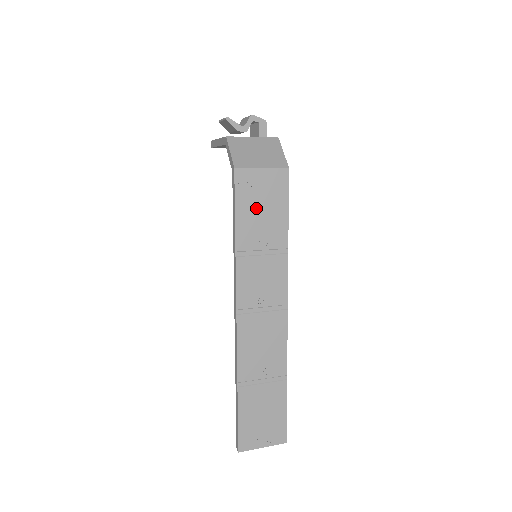
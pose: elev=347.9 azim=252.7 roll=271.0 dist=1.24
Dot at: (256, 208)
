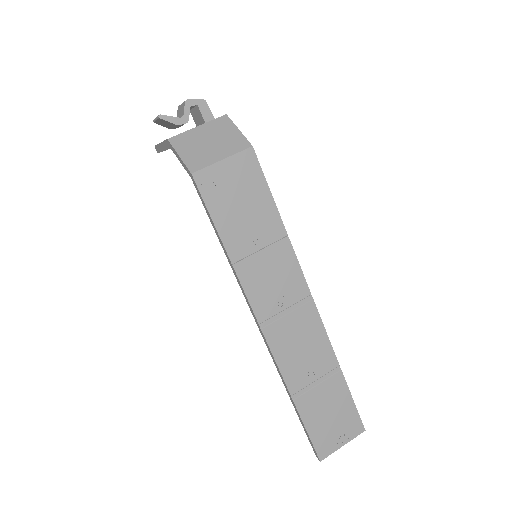
Dot at: (234, 207)
